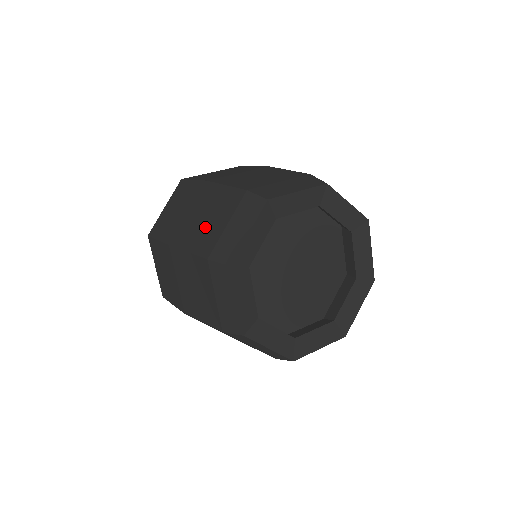
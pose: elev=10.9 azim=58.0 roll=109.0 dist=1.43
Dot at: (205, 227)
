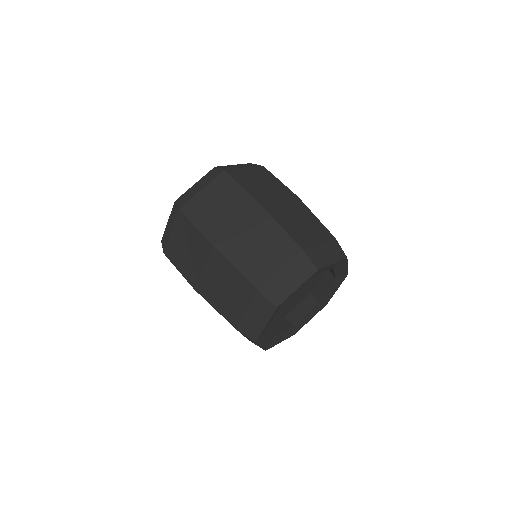
Dot at: (257, 257)
